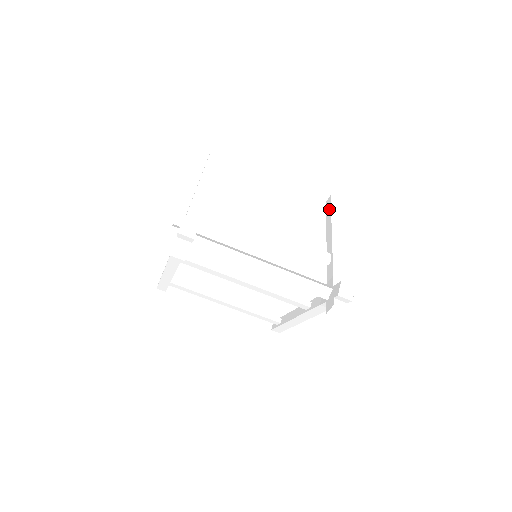
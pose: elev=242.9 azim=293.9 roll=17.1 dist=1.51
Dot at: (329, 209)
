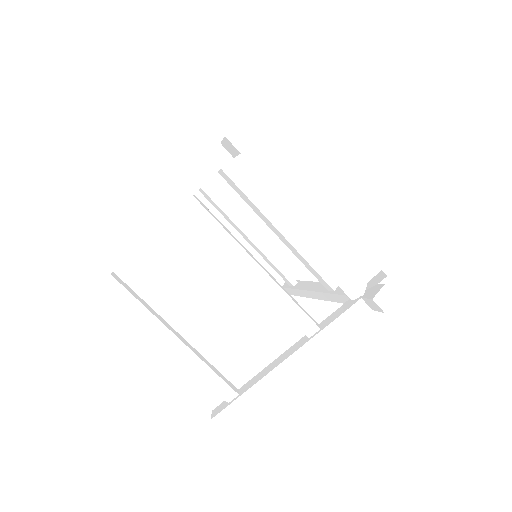
Dot at: (295, 281)
